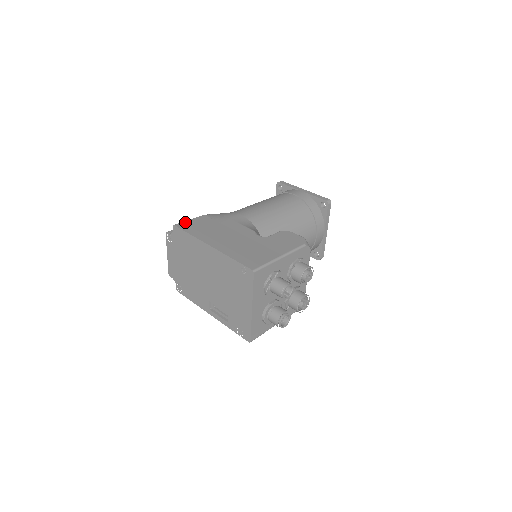
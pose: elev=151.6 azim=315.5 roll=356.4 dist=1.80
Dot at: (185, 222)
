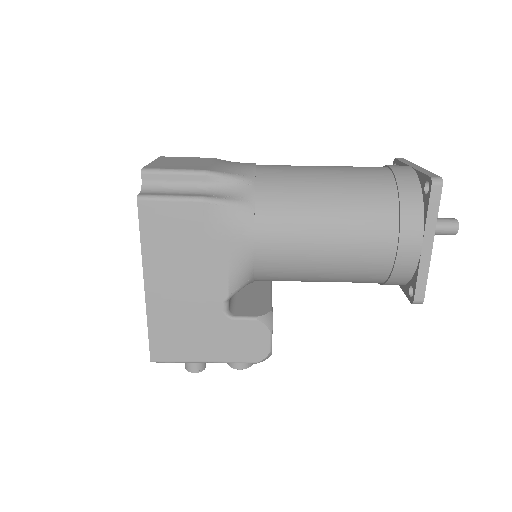
Dot at: (157, 204)
